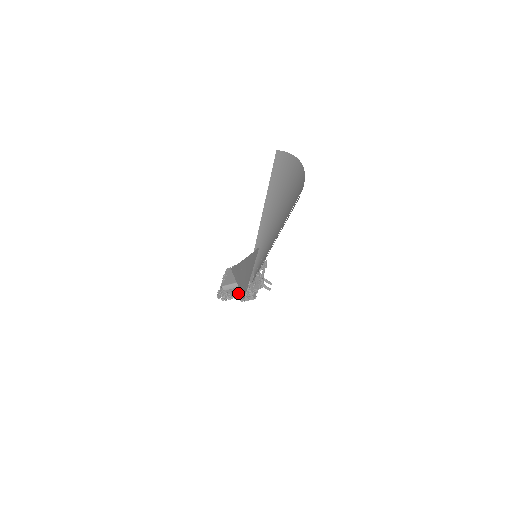
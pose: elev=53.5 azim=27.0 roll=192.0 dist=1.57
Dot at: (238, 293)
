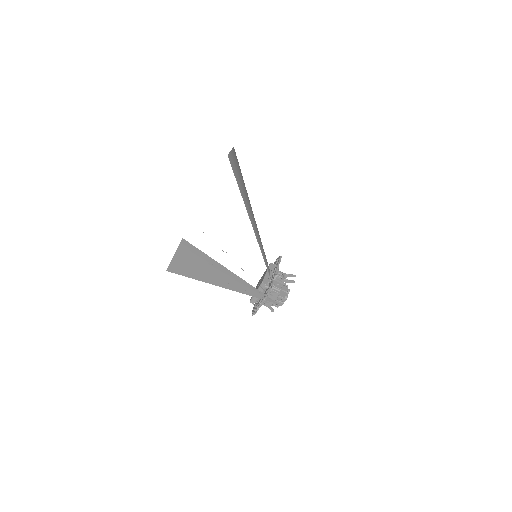
Dot at: occluded
